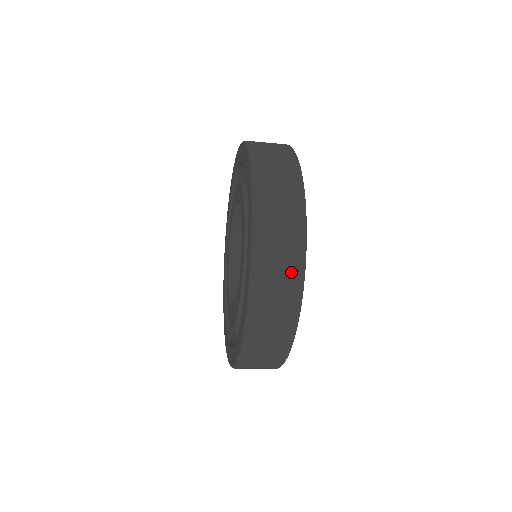
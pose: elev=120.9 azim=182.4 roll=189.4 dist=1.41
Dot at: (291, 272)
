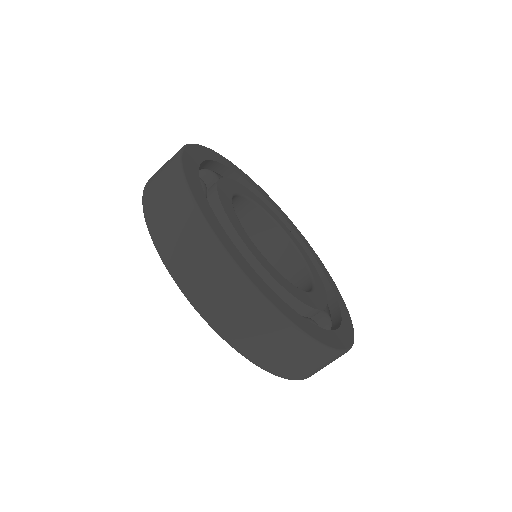
Dot at: (175, 195)
